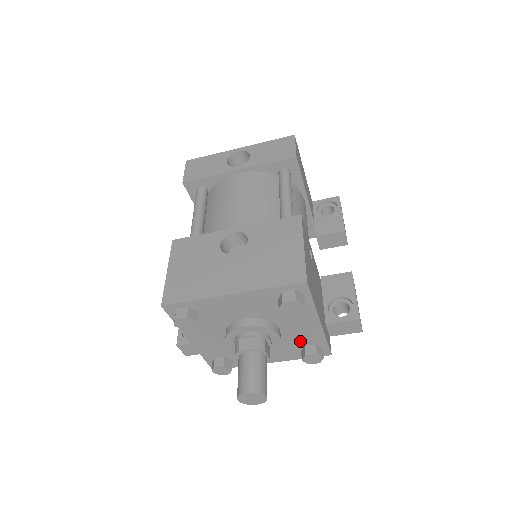
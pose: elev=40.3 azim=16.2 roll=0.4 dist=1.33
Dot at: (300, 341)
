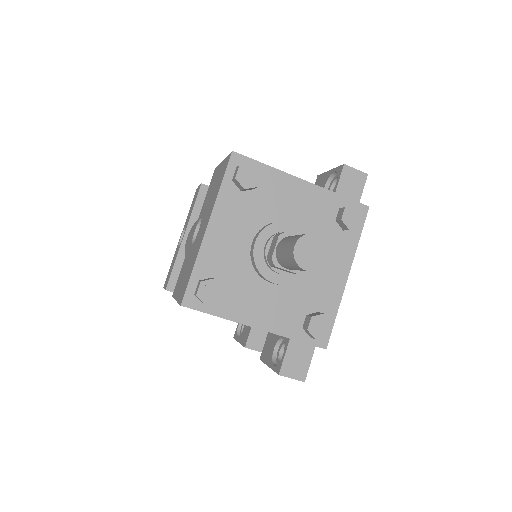
Dot at: (324, 220)
